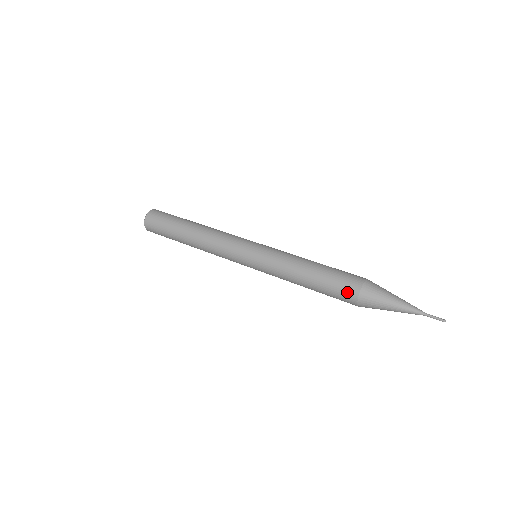
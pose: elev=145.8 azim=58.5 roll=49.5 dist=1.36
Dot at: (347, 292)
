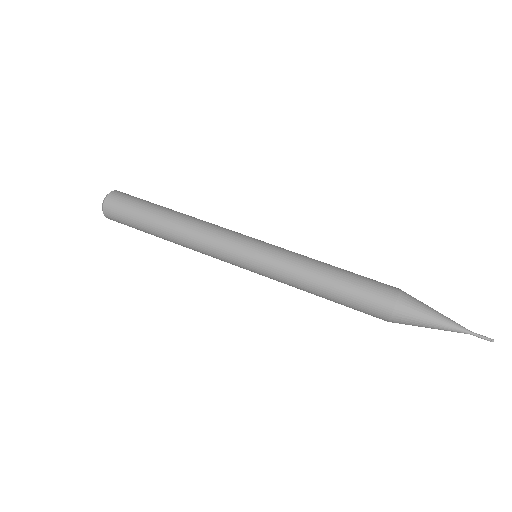
Dot at: occluded
